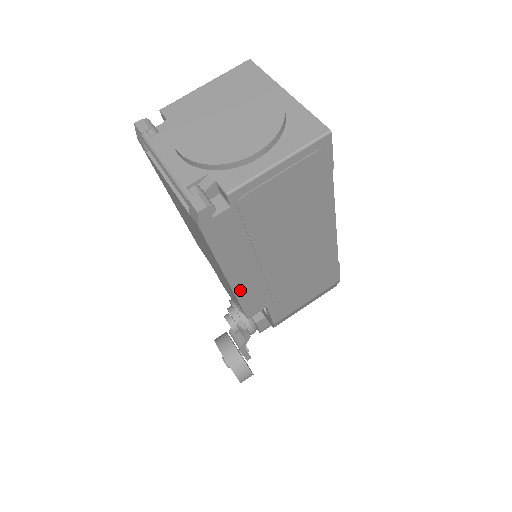
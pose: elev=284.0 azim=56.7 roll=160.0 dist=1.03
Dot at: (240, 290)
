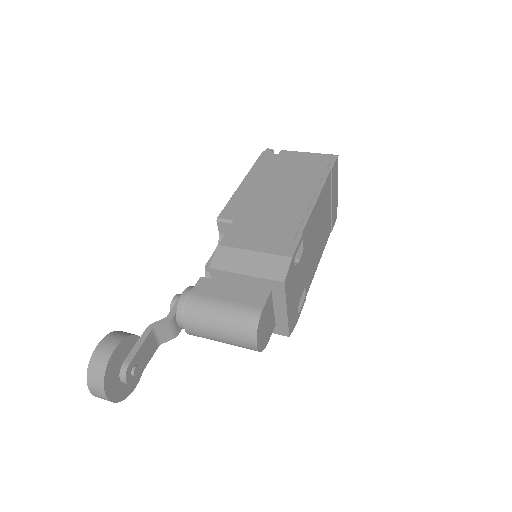
Dot at: (239, 193)
